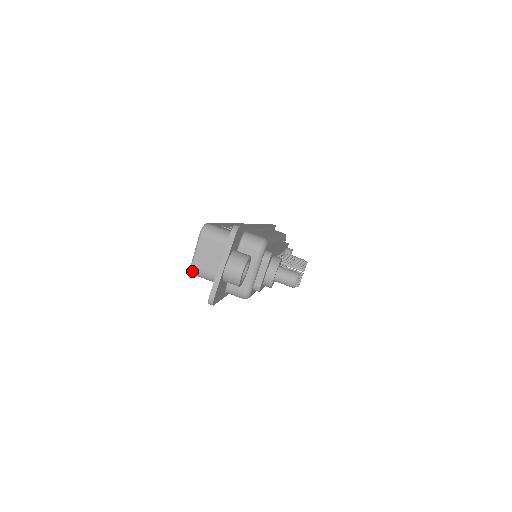
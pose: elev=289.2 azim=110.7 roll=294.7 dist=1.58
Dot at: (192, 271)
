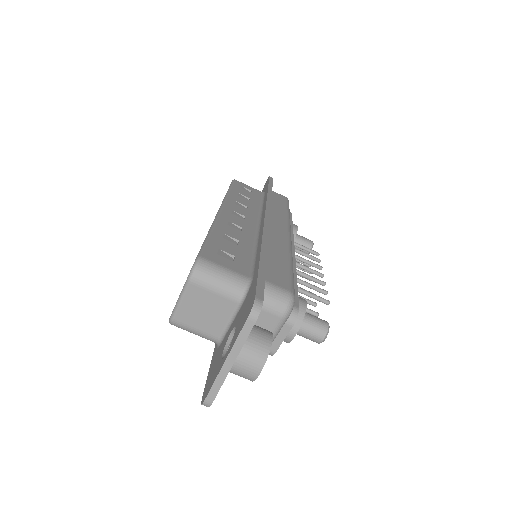
Dot at: (172, 323)
